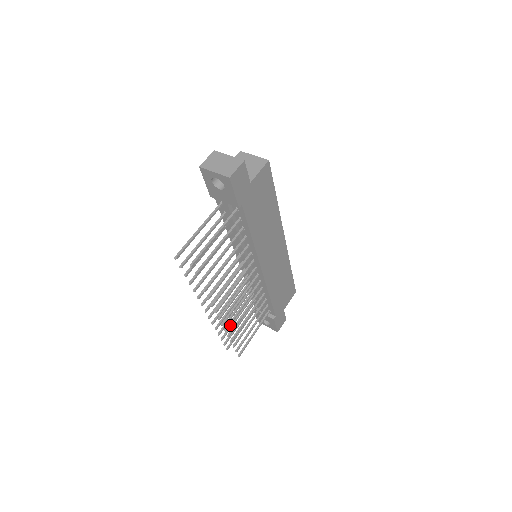
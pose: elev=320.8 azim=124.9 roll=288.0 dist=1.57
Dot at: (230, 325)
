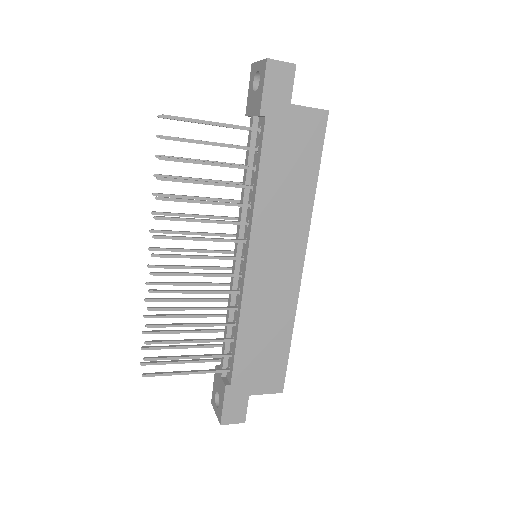
Dot at: (161, 292)
